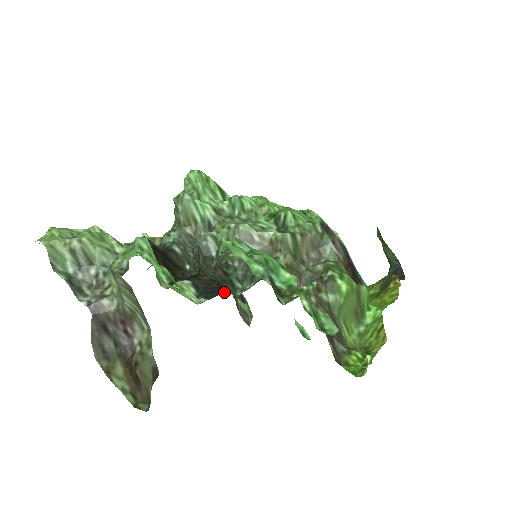
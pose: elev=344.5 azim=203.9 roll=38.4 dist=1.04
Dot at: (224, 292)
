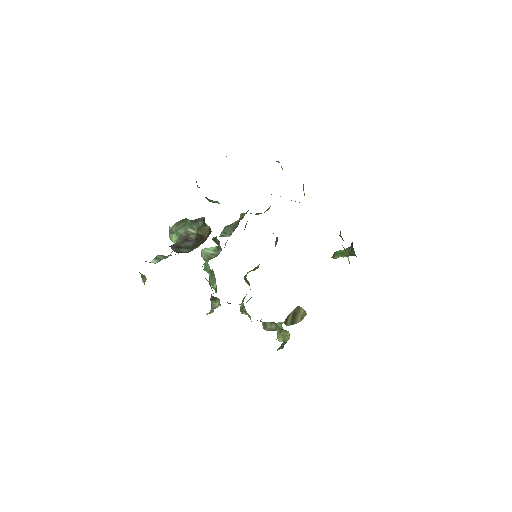
Dot at: occluded
